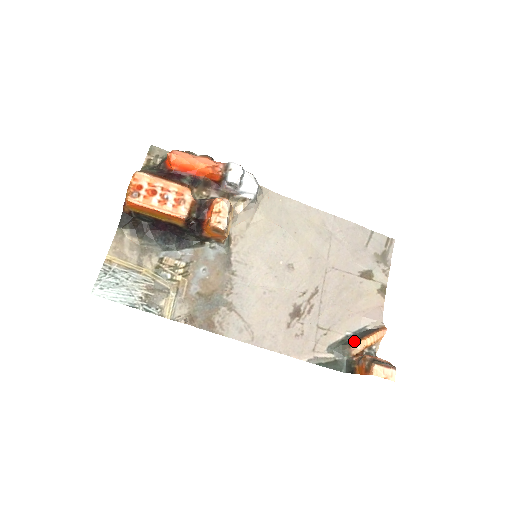
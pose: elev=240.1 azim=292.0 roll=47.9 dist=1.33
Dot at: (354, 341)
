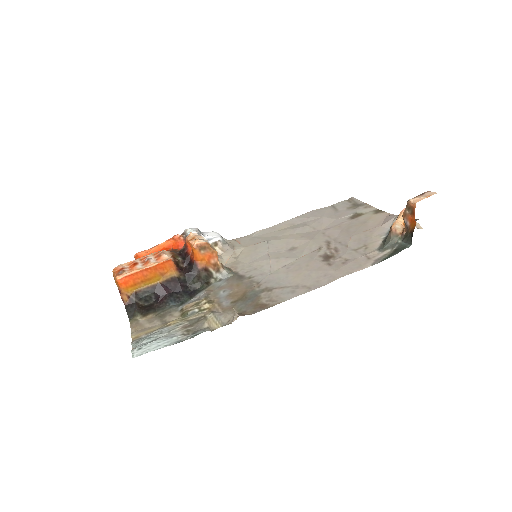
Dot at: occluded
